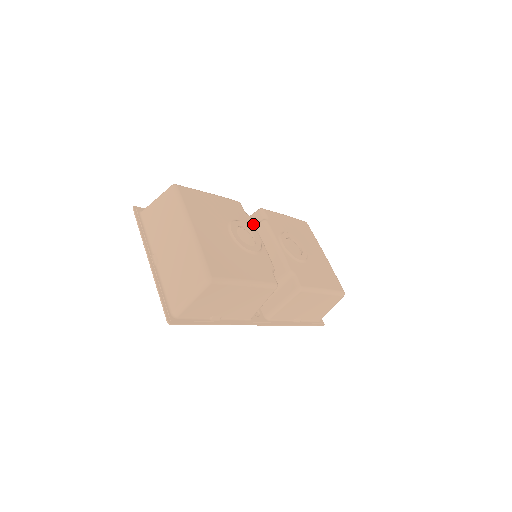
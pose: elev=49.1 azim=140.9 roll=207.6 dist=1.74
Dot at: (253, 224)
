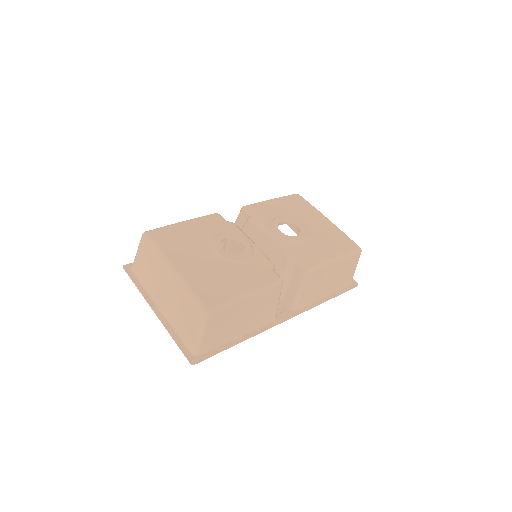
Dot at: (238, 229)
